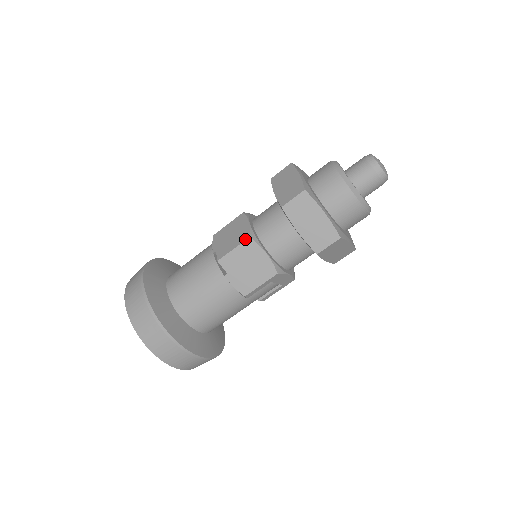
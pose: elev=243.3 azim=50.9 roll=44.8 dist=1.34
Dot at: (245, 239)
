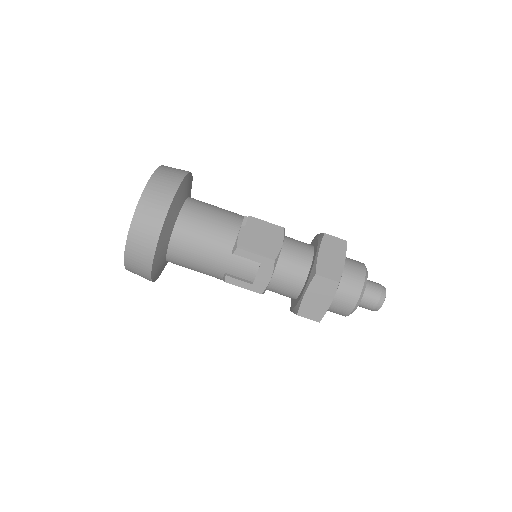
Dot at: (280, 226)
